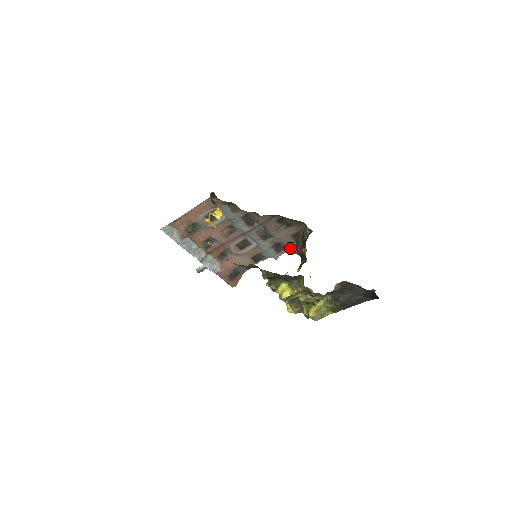
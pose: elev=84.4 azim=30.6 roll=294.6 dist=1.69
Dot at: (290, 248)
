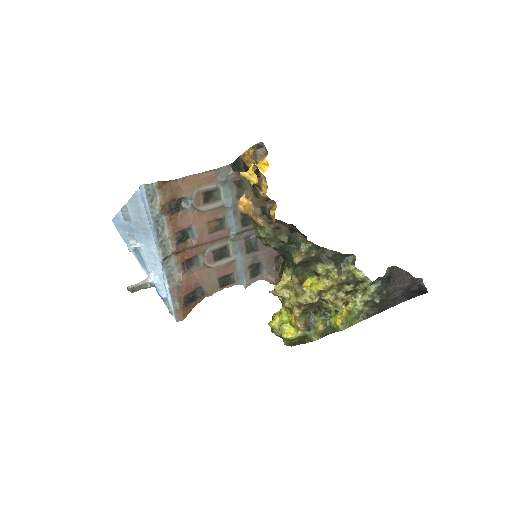
Dot at: (267, 274)
